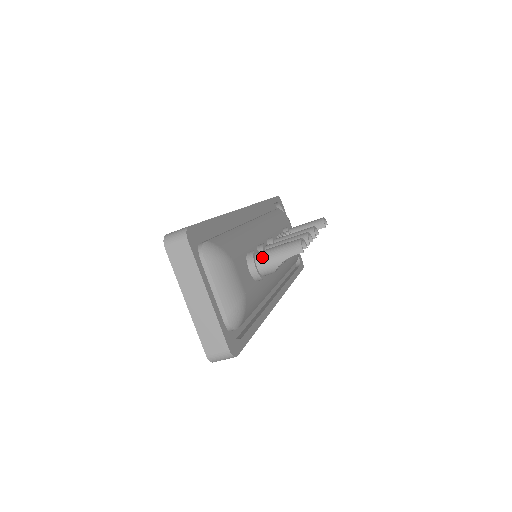
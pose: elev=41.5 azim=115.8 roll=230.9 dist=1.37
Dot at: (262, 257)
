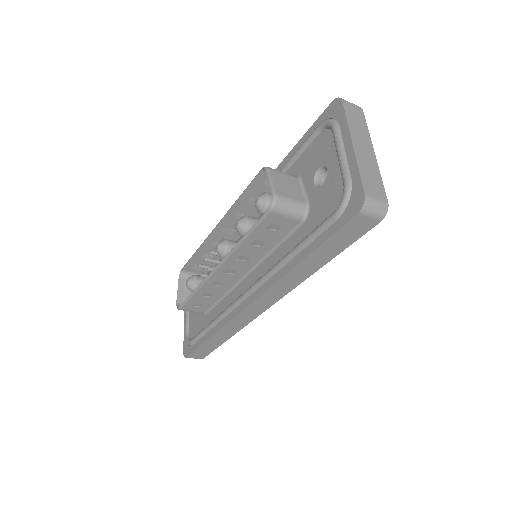
Dot at: occluded
